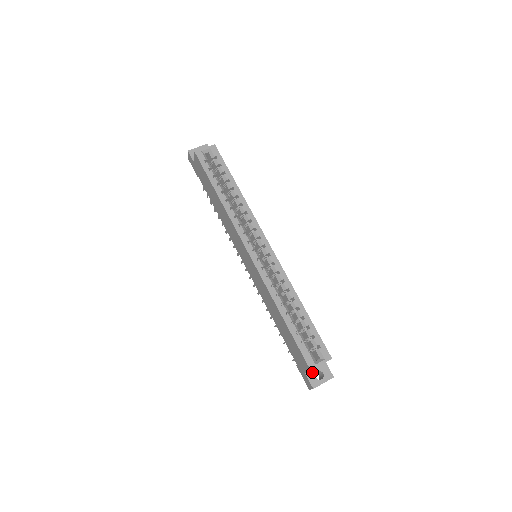
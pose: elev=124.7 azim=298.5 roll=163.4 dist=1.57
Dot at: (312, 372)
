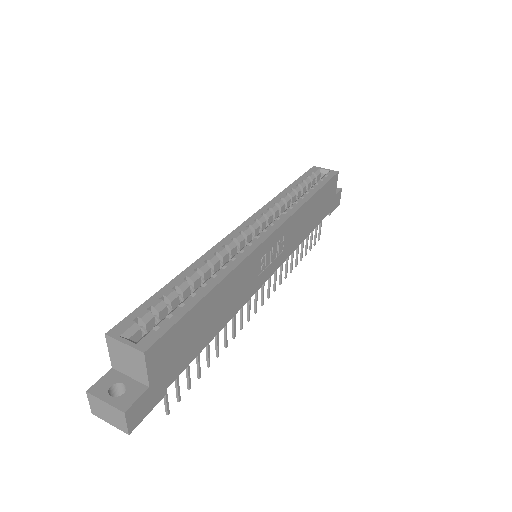
Dot at: (118, 377)
